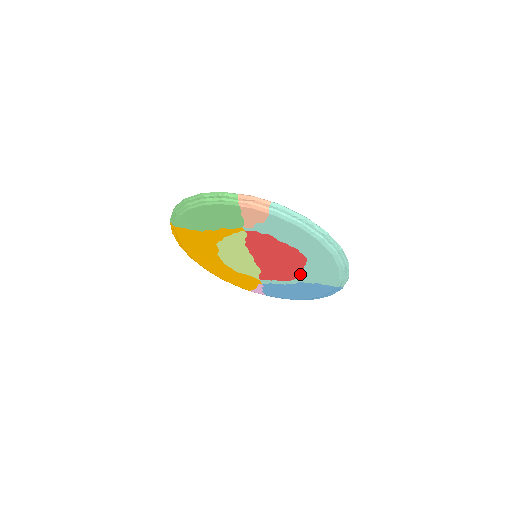
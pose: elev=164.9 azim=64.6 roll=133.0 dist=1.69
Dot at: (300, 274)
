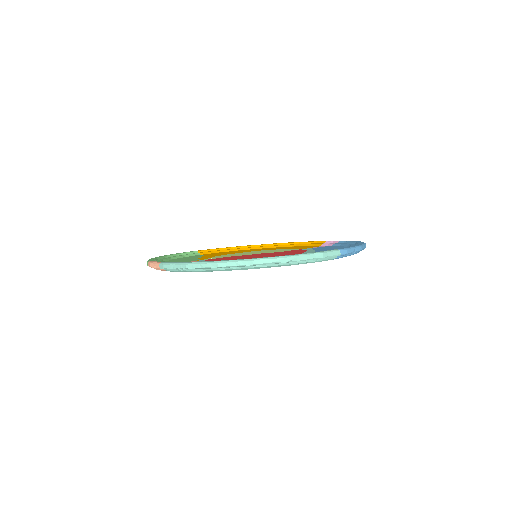
Dot at: occluded
